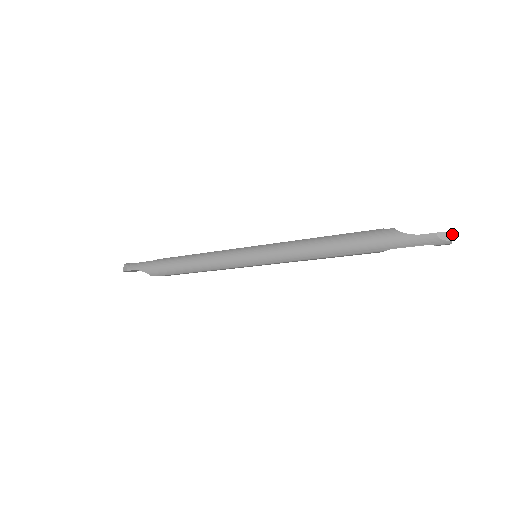
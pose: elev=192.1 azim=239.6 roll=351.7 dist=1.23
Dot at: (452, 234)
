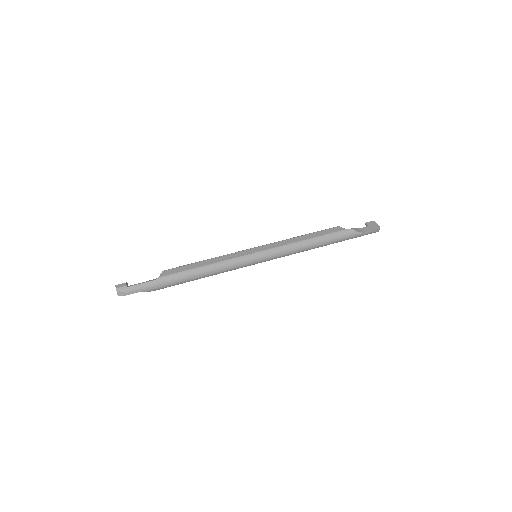
Dot at: (375, 222)
